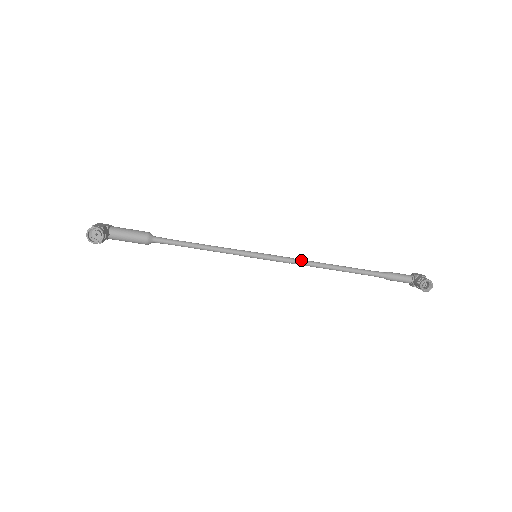
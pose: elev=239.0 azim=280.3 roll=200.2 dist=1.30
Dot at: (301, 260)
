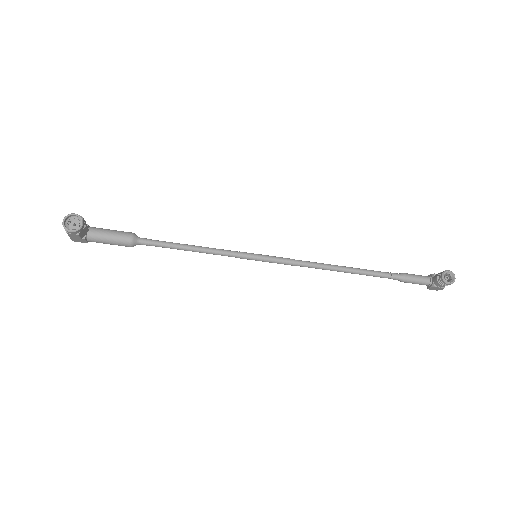
Dot at: (306, 261)
